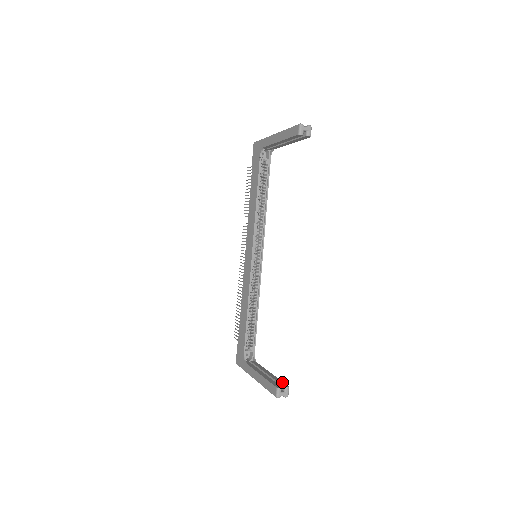
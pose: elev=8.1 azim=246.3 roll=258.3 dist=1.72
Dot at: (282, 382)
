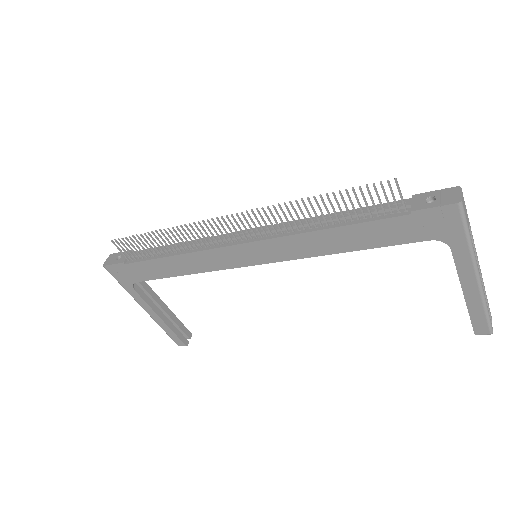
Dot at: (184, 328)
